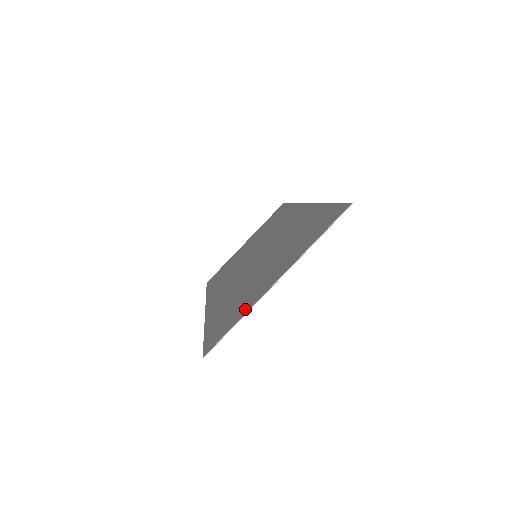
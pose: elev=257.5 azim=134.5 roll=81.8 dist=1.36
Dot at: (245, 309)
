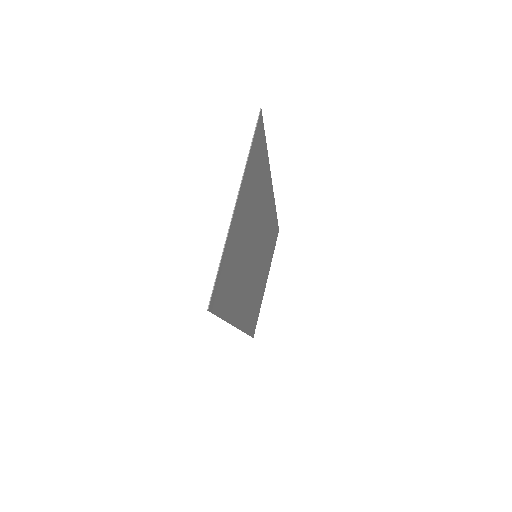
Dot at: (225, 249)
